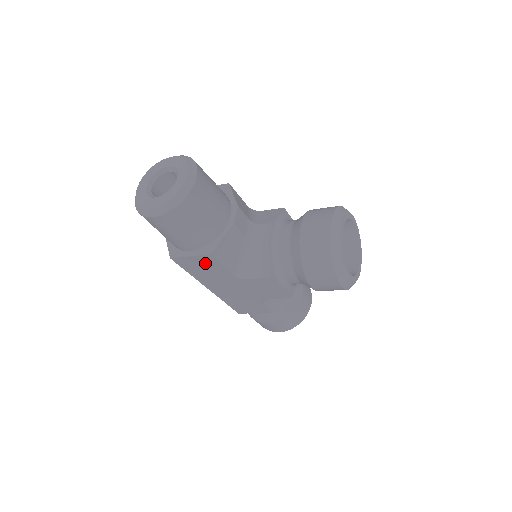
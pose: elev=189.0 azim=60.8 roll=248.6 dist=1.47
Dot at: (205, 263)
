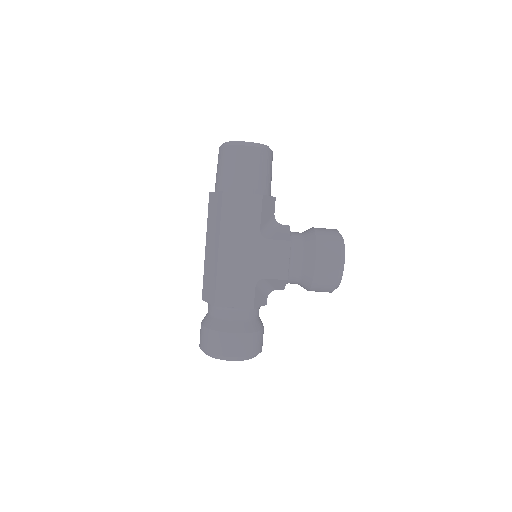
Dot at: (248, 206)
